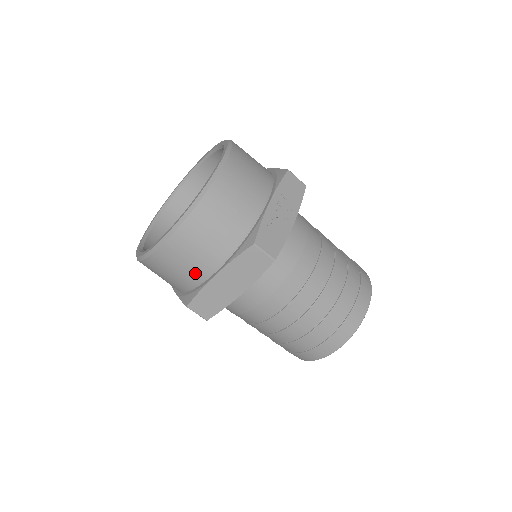
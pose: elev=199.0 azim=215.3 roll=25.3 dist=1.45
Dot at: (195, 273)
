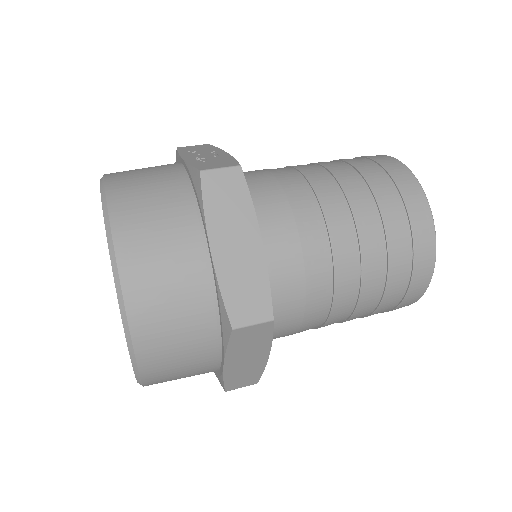
Dot at: (193, 281)
